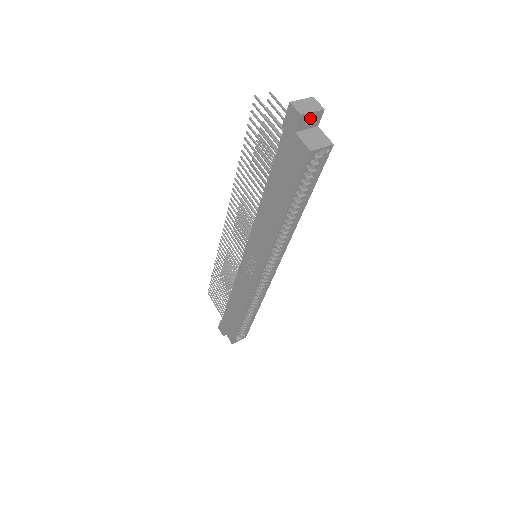
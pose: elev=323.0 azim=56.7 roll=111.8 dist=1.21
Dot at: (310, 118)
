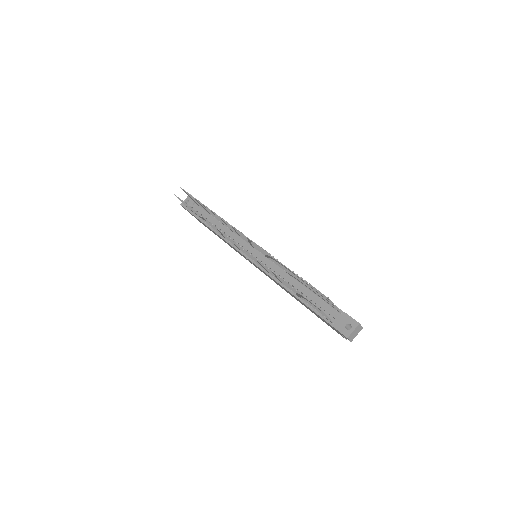
Dot at: occluded
